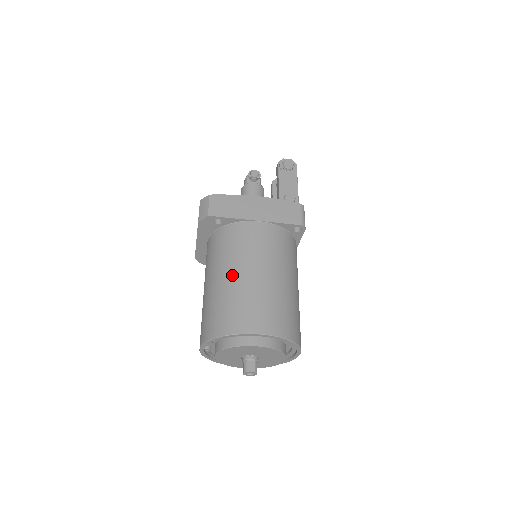
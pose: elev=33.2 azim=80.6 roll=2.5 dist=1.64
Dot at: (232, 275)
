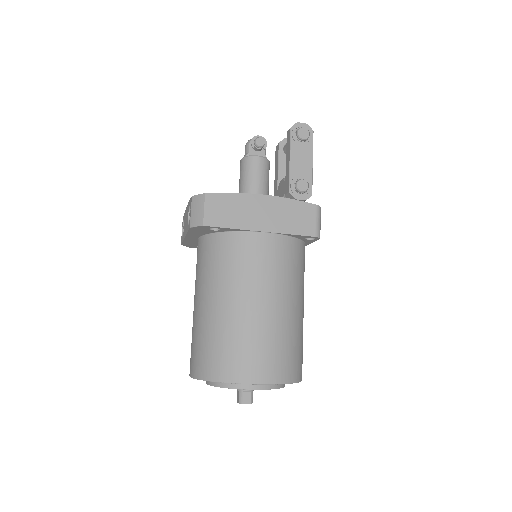
Dot at: (231, 305)
